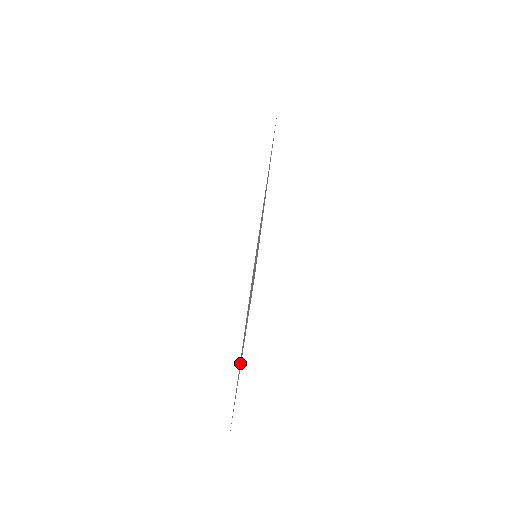
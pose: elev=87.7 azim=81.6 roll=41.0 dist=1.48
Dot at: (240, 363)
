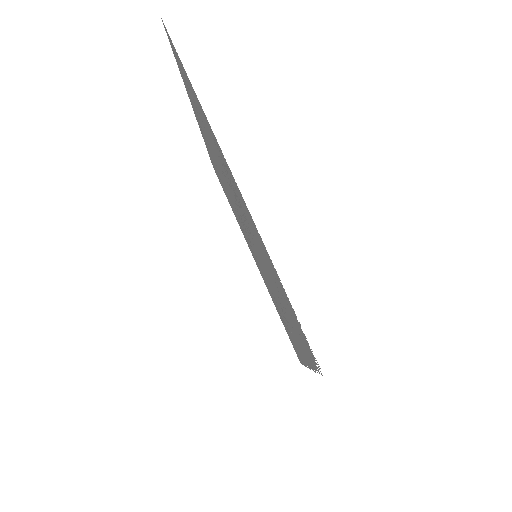
Dot at: occluded
